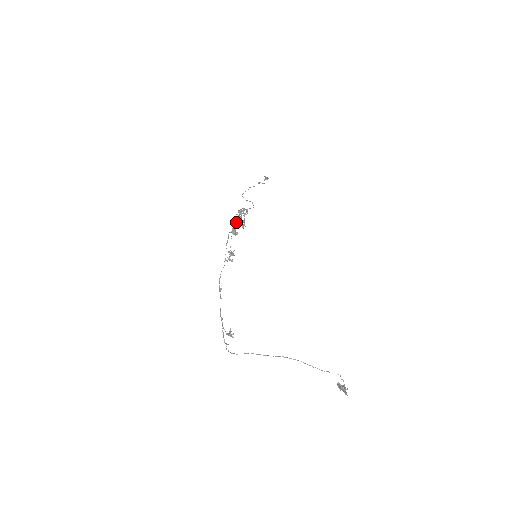
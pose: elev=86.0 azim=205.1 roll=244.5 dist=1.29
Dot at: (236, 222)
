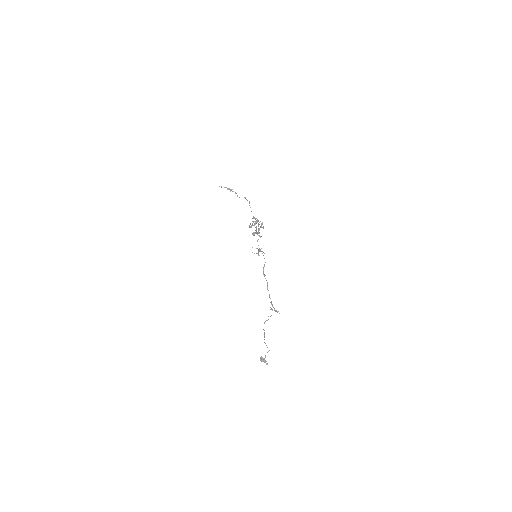
Dot at: (256, 227)
